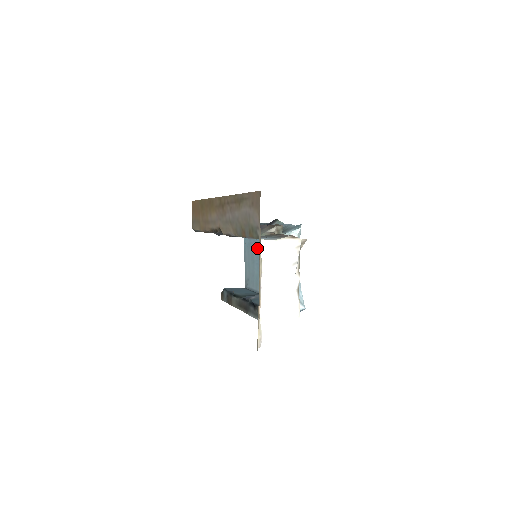
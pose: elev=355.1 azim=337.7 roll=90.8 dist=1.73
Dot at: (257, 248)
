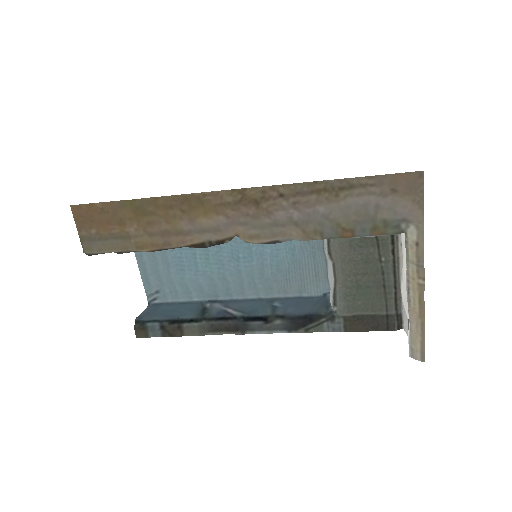
Dot at: occluded
